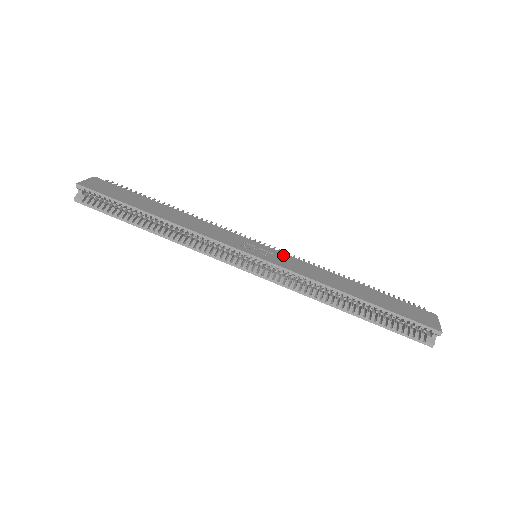
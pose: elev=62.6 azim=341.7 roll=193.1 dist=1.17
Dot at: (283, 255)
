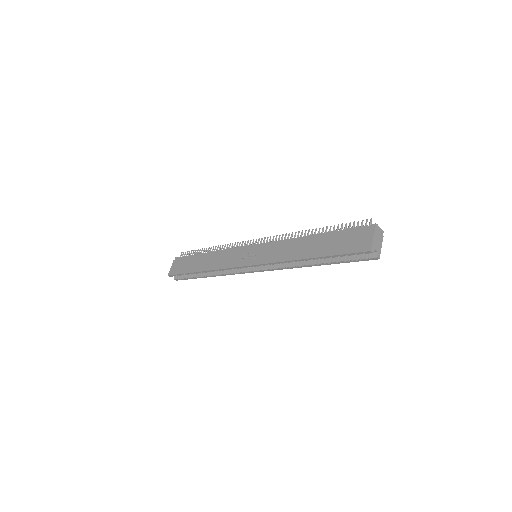
Dot at: (265, 247)
